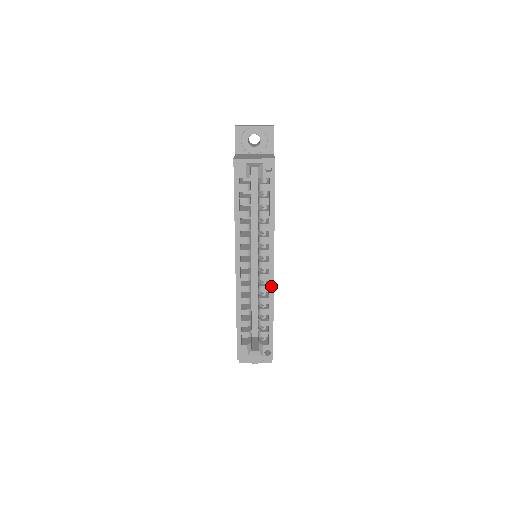
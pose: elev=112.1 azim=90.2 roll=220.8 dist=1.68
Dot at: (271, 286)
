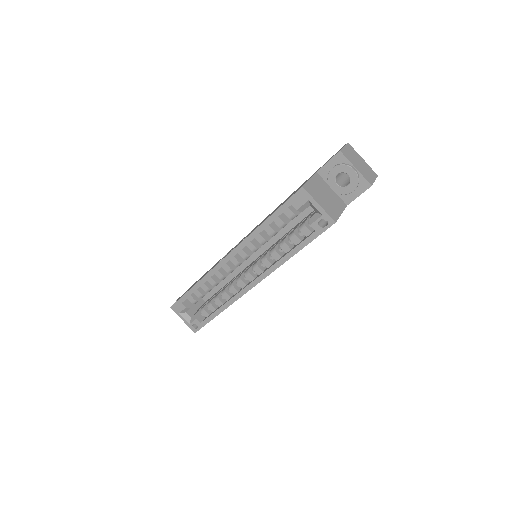
Dot at: (239, 295)
